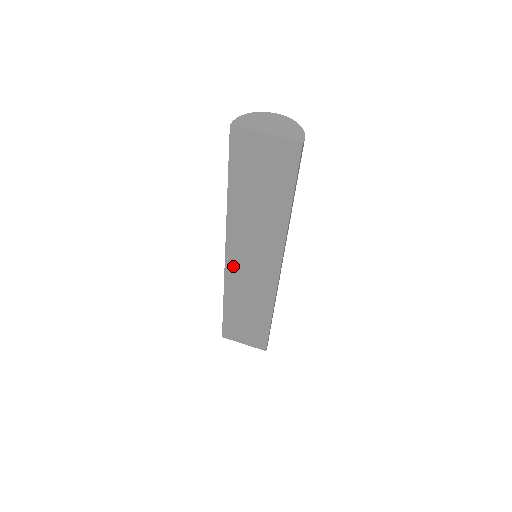
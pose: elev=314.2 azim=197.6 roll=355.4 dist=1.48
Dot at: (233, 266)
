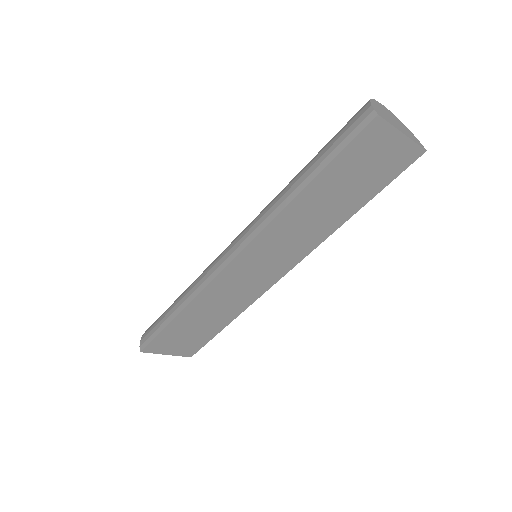
Dot at: (233, 270)
